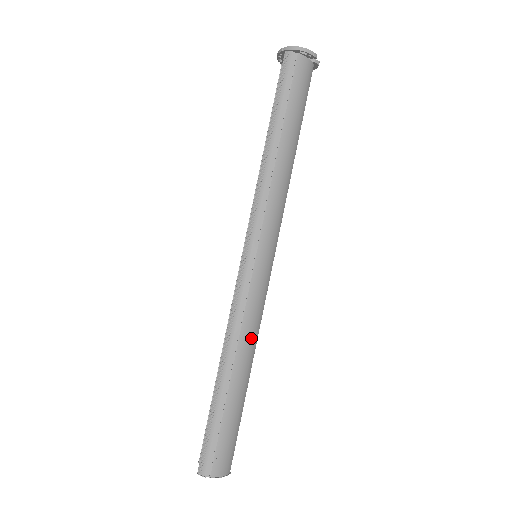
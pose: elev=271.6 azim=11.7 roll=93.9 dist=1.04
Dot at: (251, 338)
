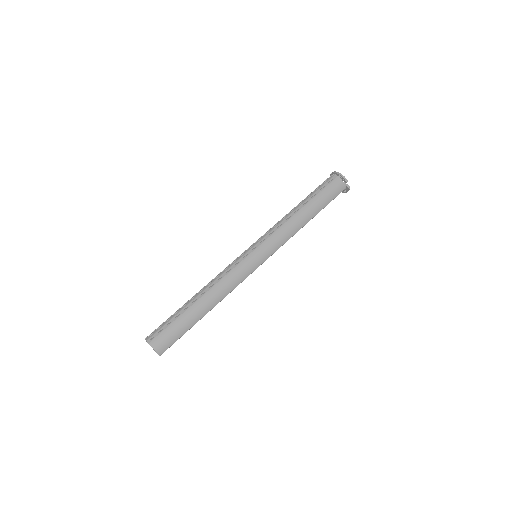
Dot at: (223, 289)
